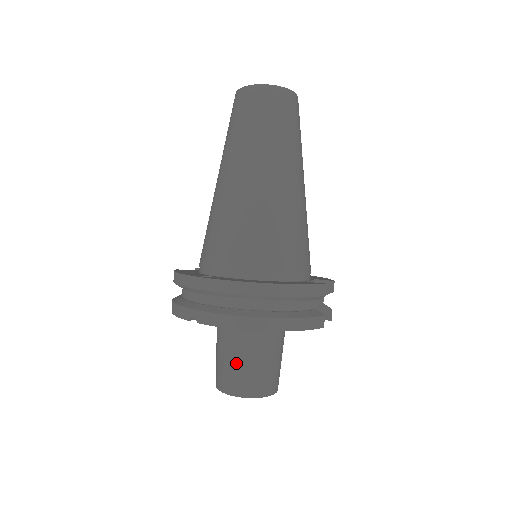
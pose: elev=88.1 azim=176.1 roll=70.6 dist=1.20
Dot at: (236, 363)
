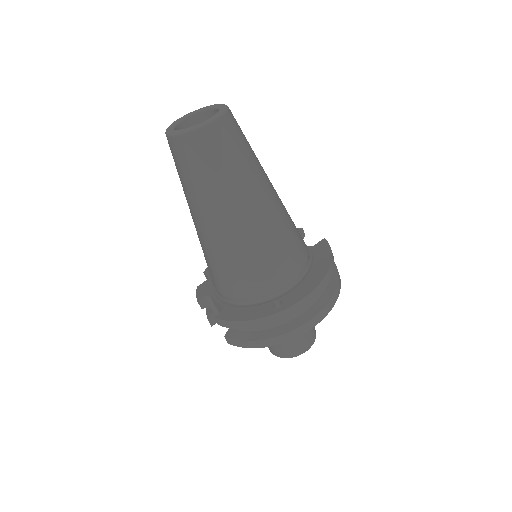
Dot at: occluded
